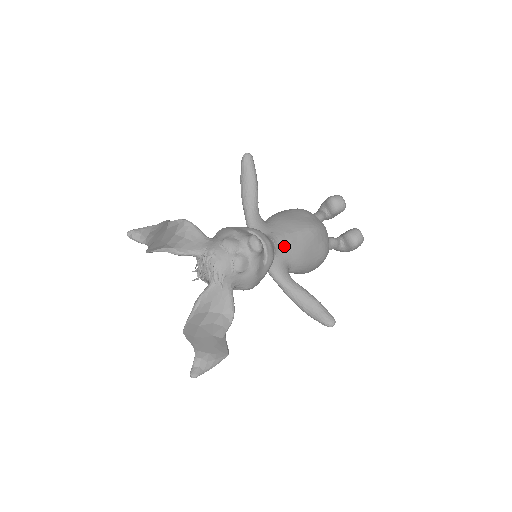
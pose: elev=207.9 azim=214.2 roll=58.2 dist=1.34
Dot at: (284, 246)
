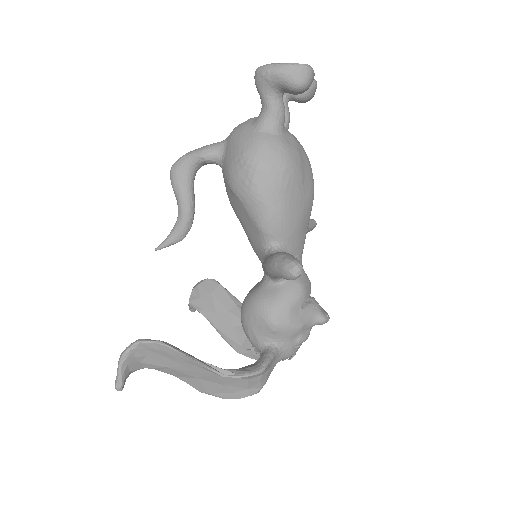
Dot at: occluded
